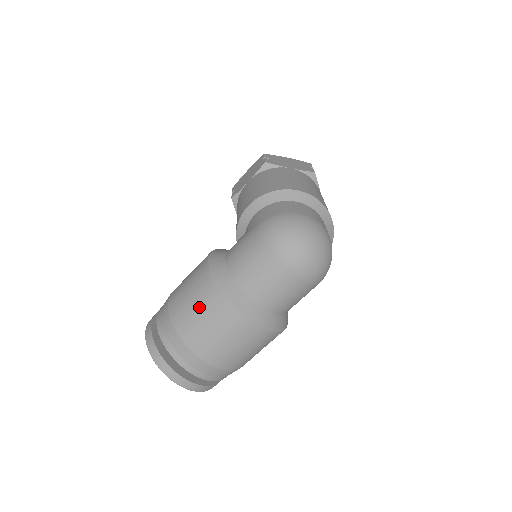
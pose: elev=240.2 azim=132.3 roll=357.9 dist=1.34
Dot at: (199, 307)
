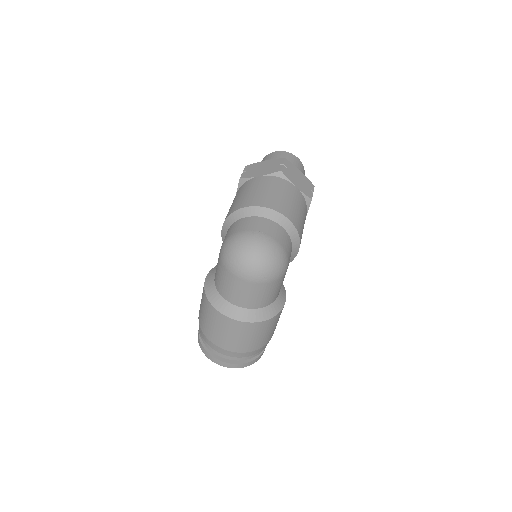
Dot at: (206, 316)
